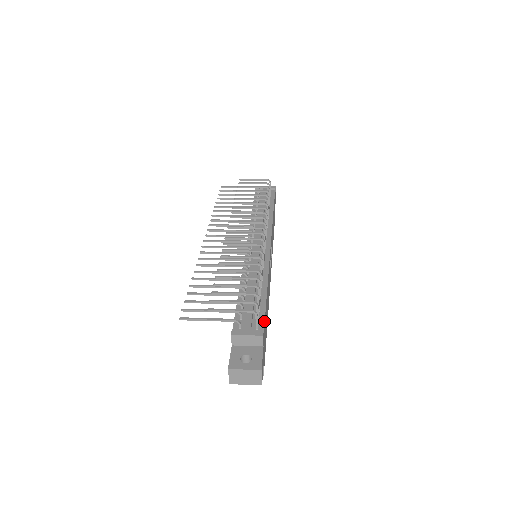
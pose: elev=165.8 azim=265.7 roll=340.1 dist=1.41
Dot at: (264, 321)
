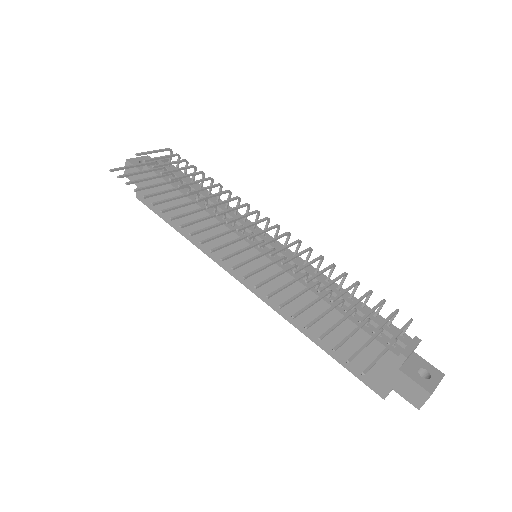
Dot at: occluded
